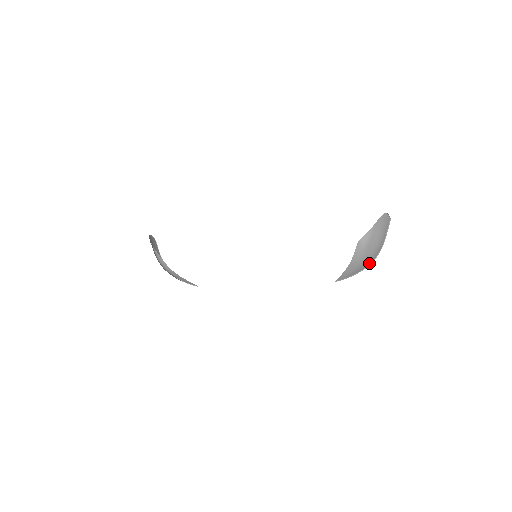
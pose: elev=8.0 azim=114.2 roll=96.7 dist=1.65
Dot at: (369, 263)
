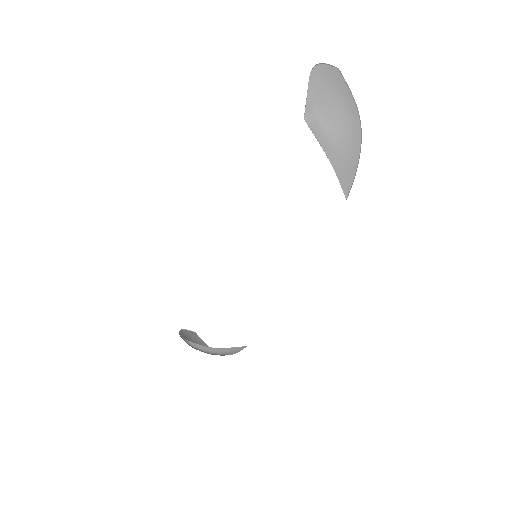
Dot at: (357, 136)
